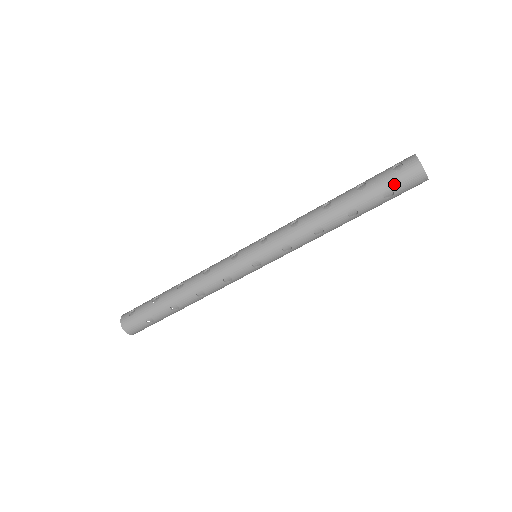
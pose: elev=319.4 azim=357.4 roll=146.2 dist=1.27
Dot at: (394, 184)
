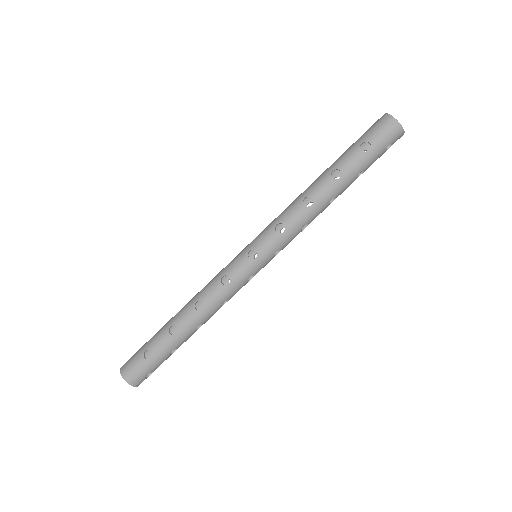
Dot at: (367, 136)
